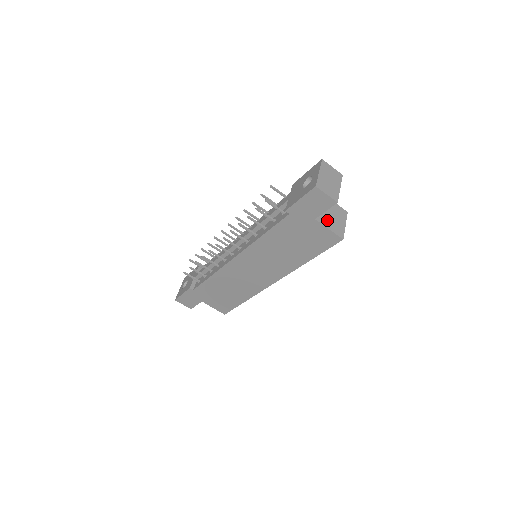
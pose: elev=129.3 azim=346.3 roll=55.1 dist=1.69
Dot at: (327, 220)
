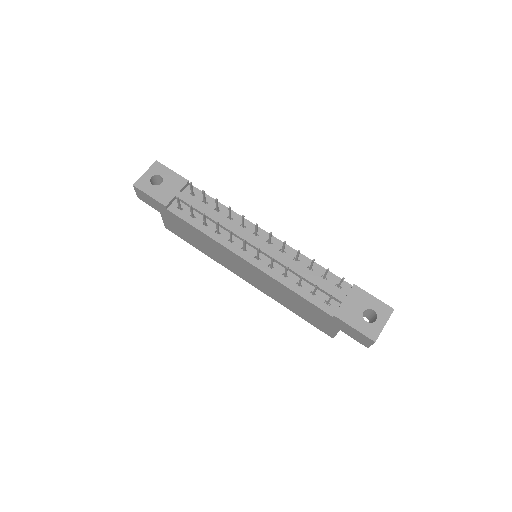
Dot at: occluded
